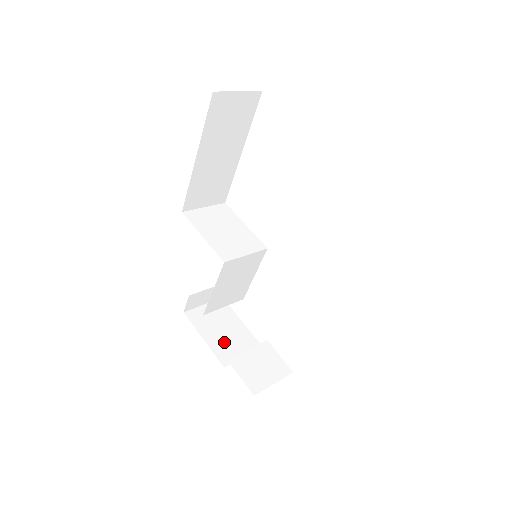
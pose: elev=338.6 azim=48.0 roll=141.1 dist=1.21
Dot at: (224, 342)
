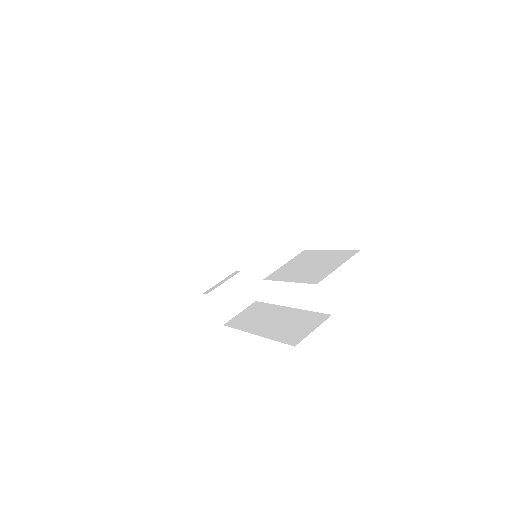
Dot at: (205, 268)
